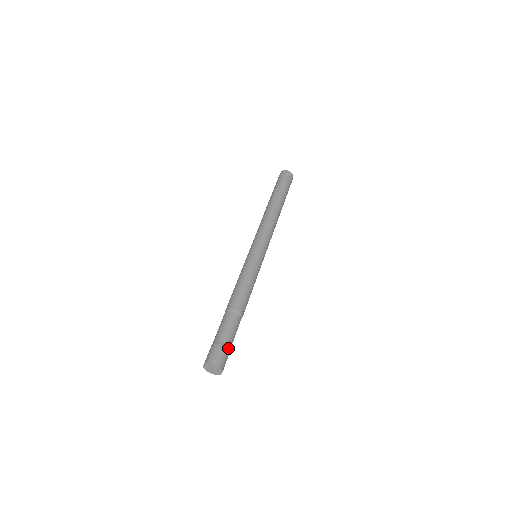
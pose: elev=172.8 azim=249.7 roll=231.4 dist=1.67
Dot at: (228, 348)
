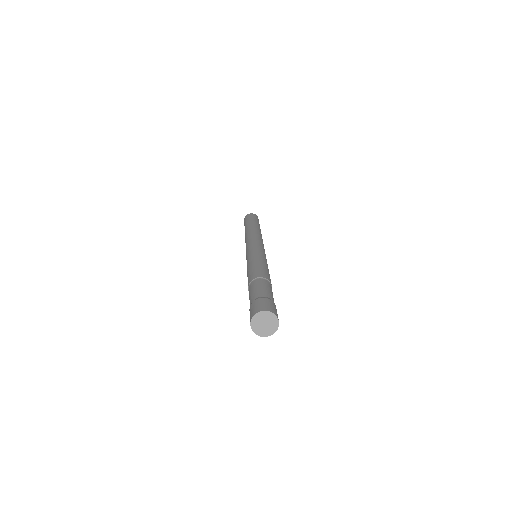
Dot at: (275, 306)
